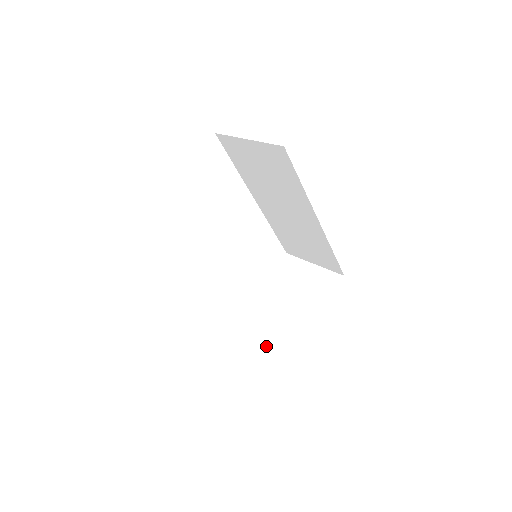
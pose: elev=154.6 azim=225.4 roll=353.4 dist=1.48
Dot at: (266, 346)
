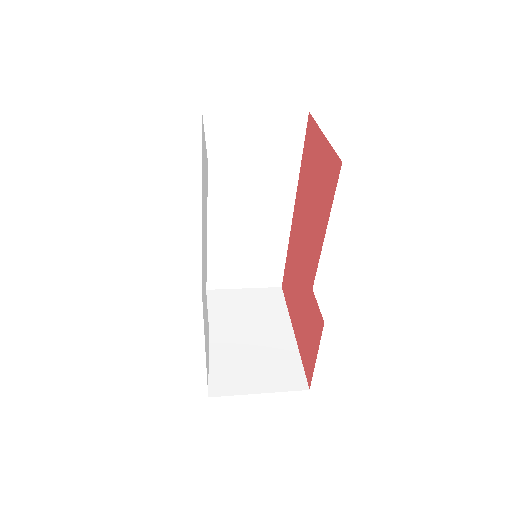
Dot at: (272, 375)
